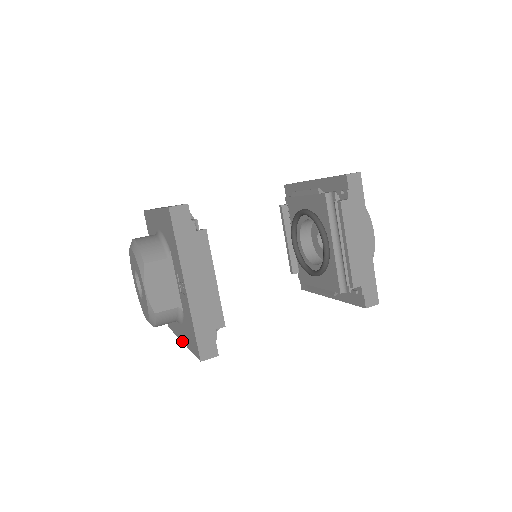
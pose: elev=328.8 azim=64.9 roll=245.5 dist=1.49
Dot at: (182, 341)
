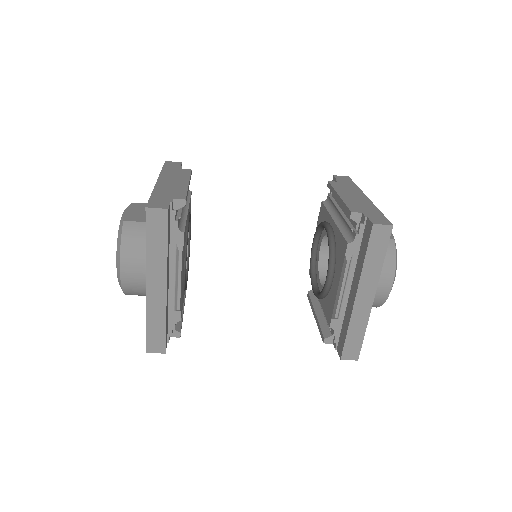
Dot at: (146, 284)
